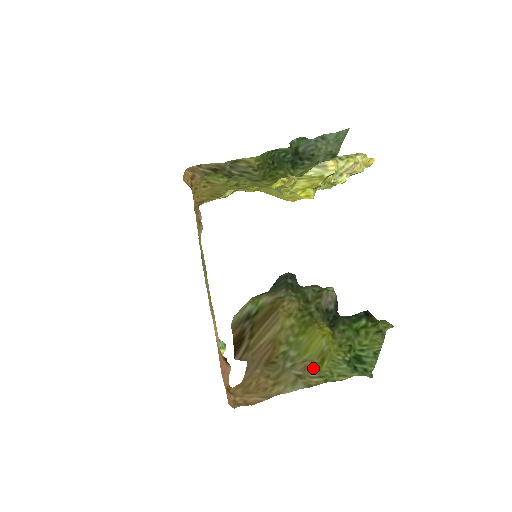
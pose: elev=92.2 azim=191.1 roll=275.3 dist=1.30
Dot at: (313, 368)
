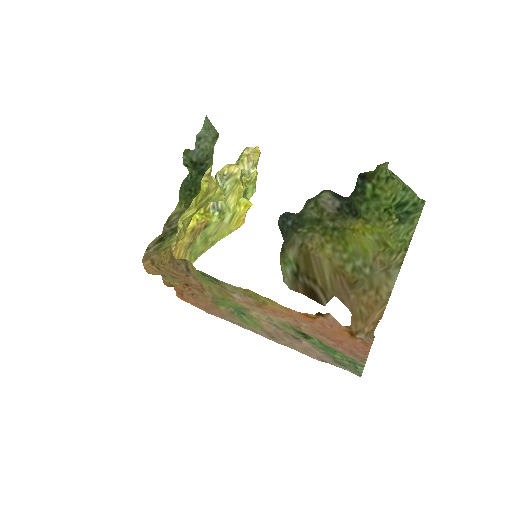
Dot at: (386, 255)
